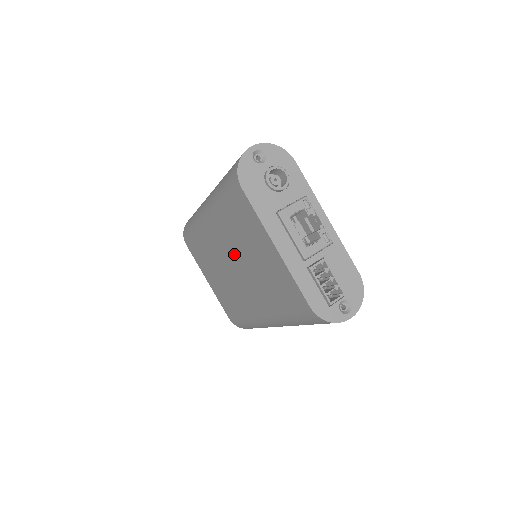
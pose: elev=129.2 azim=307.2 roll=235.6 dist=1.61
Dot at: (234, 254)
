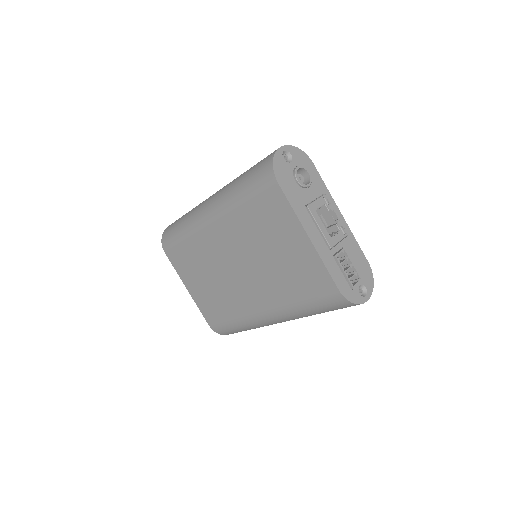
Dot at: (243, 252)
